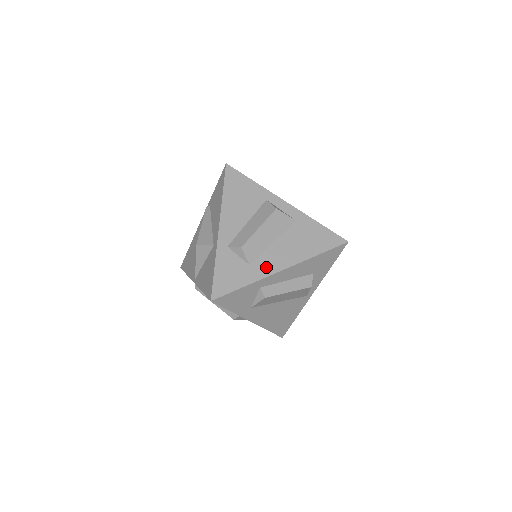
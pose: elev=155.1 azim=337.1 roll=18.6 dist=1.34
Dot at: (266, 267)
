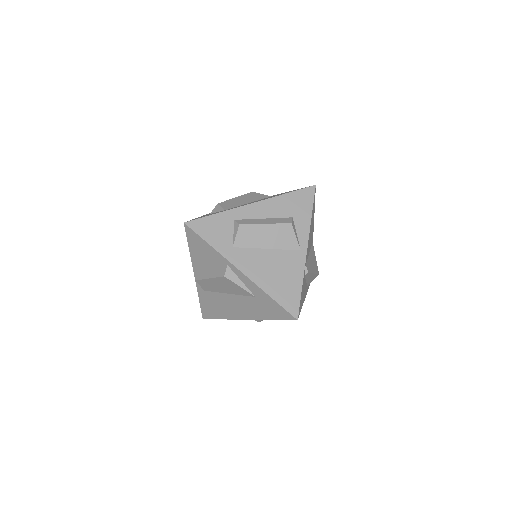
Dot at: occluded
